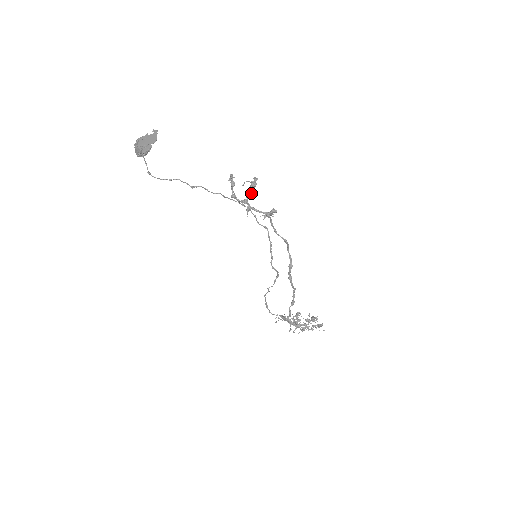
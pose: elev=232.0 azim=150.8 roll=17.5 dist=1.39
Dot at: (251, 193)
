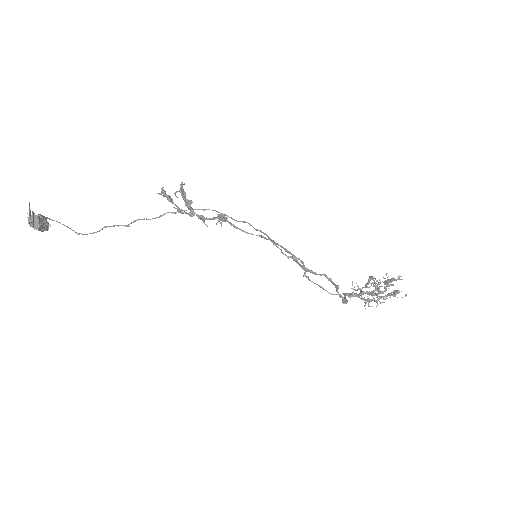
Dot at: (189, 203)
